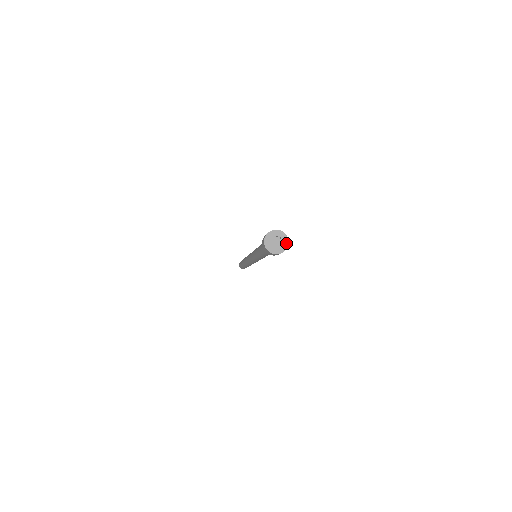
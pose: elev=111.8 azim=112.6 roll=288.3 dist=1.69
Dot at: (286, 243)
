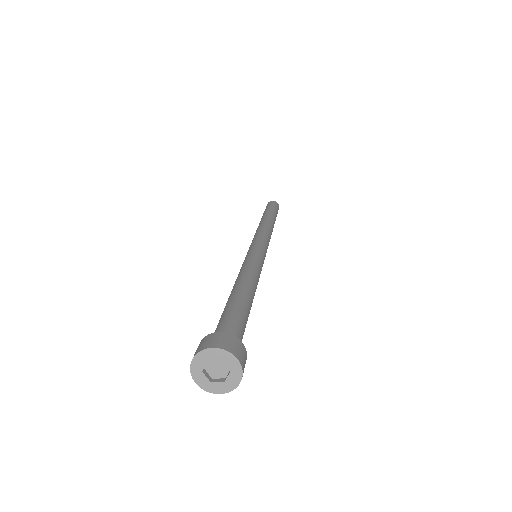
Dot at: (229, 387)
